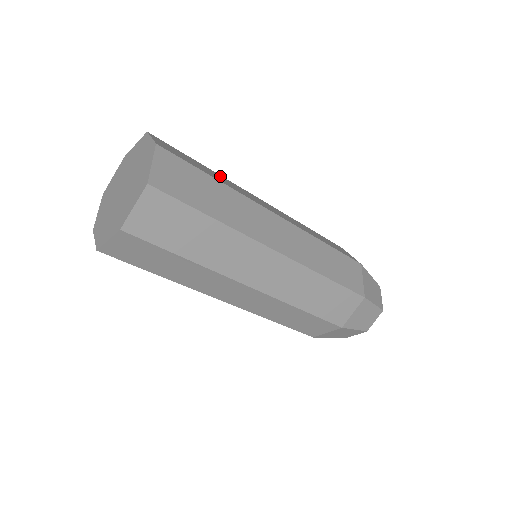
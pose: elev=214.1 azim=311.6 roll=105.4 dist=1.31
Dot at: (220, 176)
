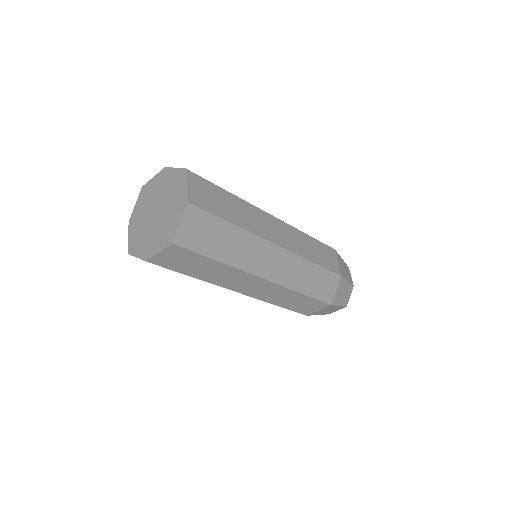
Dot at: (241, 204)
